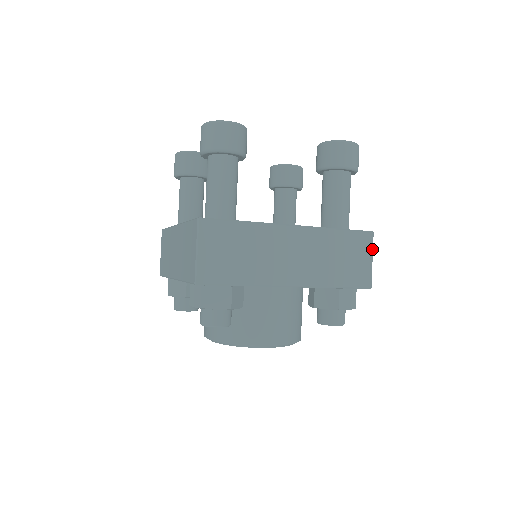
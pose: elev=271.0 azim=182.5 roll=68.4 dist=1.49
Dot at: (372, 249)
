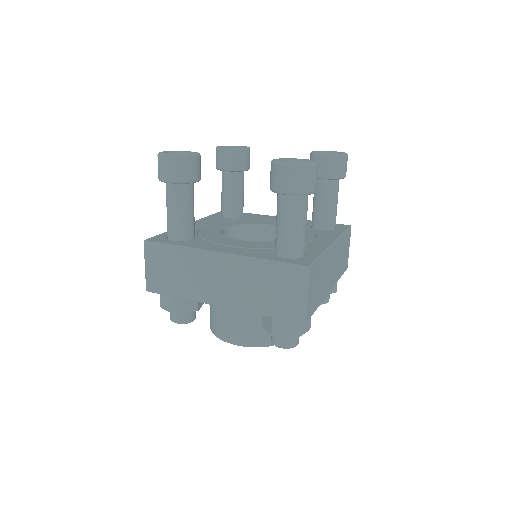
Dot at: occluded
